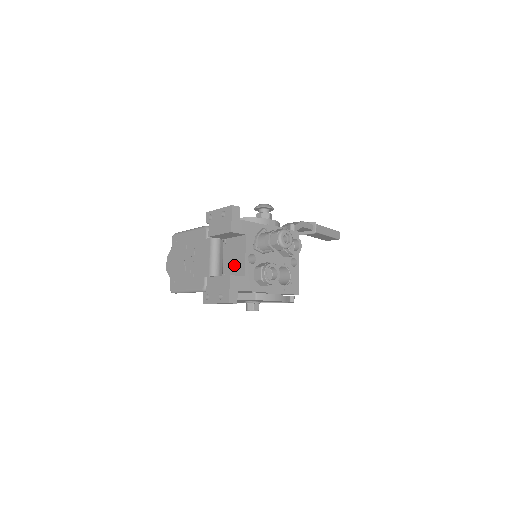
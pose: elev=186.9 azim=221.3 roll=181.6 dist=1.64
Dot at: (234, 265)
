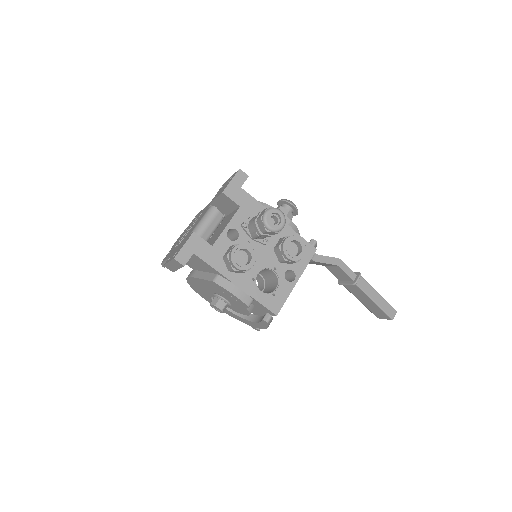
Dot at: (214, 237)
